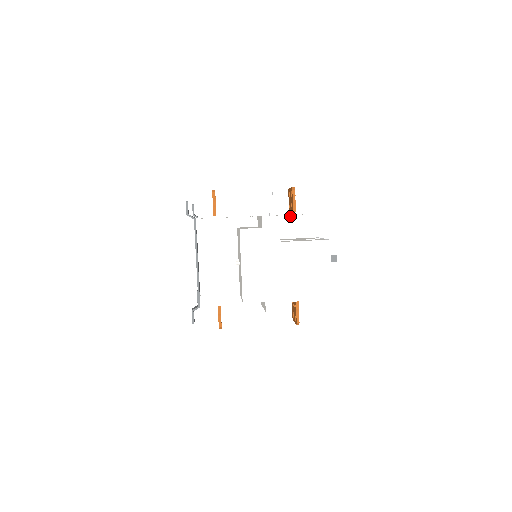
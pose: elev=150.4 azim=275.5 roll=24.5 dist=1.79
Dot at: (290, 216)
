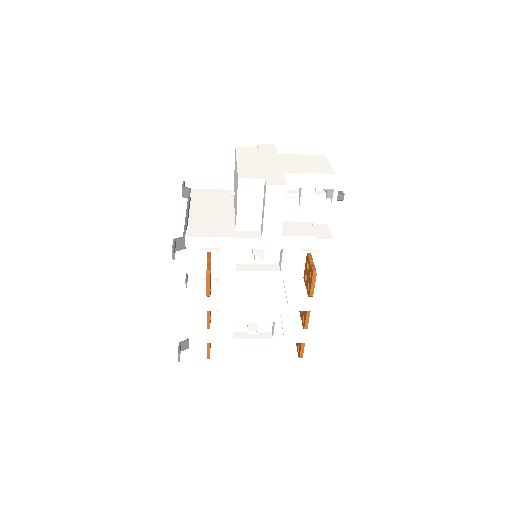
Dot at: occluded
